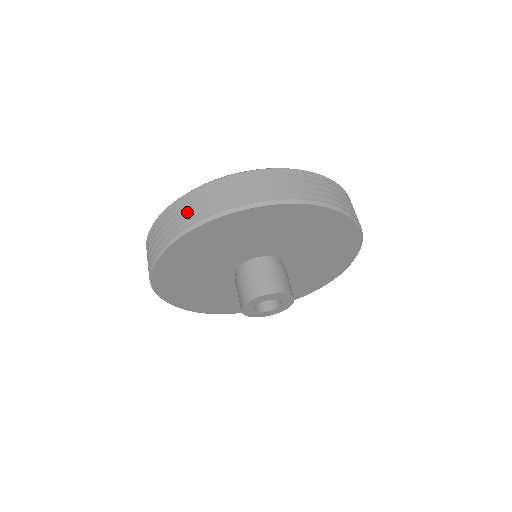
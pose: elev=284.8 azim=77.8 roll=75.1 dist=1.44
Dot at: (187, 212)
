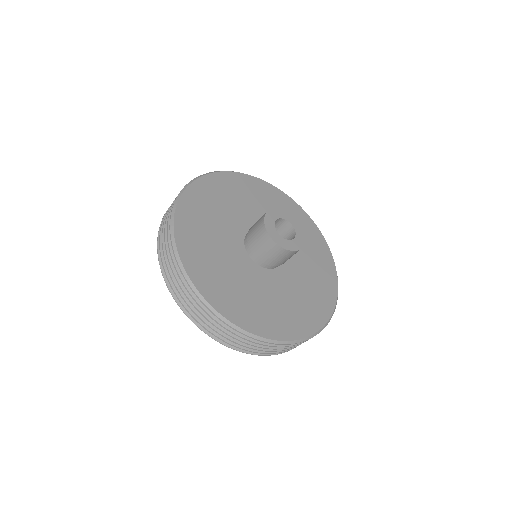
Dot at: (165, 220)
